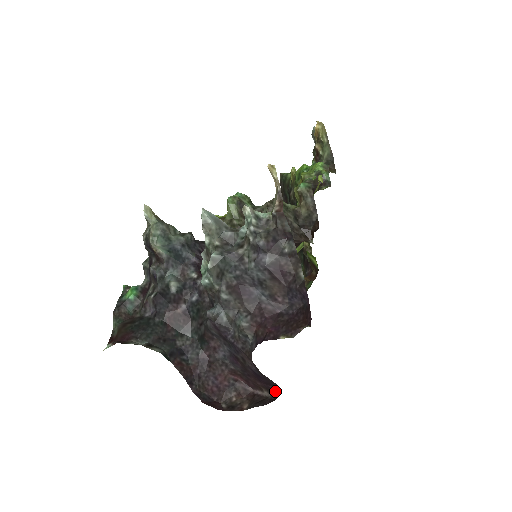
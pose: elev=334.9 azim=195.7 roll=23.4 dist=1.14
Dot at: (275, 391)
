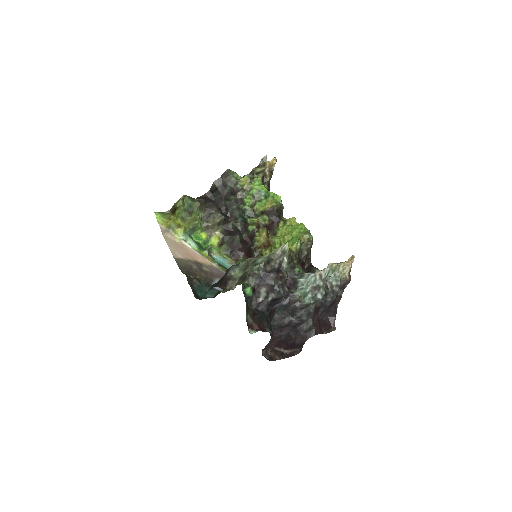
Dot at: (289, 350)
